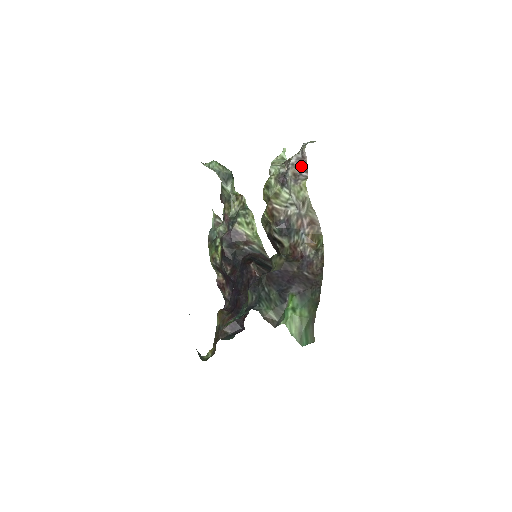
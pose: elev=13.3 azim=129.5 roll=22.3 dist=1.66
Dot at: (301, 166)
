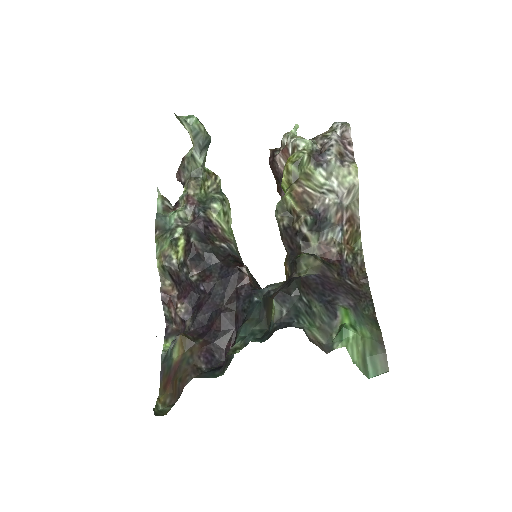
Dot at: (346, 146)
